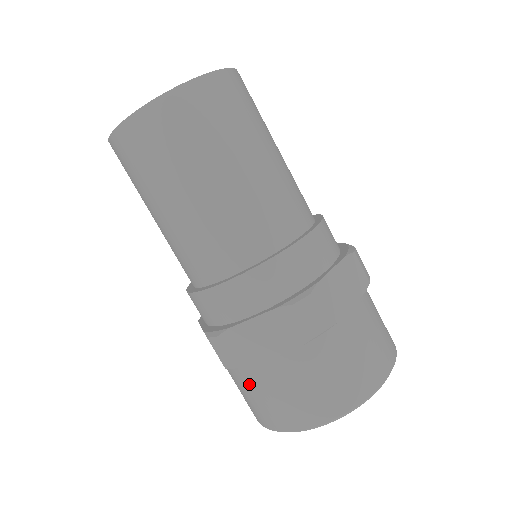
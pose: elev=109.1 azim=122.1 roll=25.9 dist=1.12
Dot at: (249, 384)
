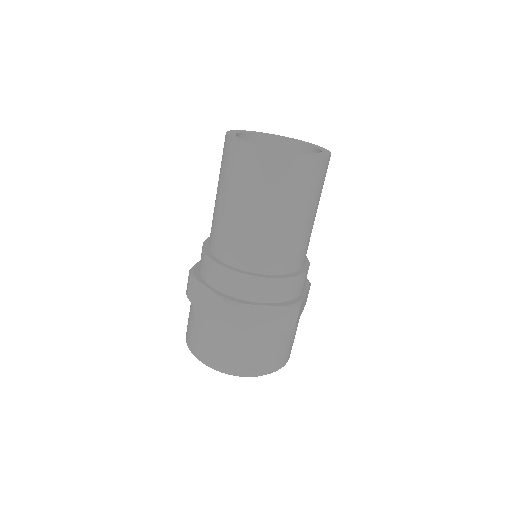
Dot at: (190, 309)
